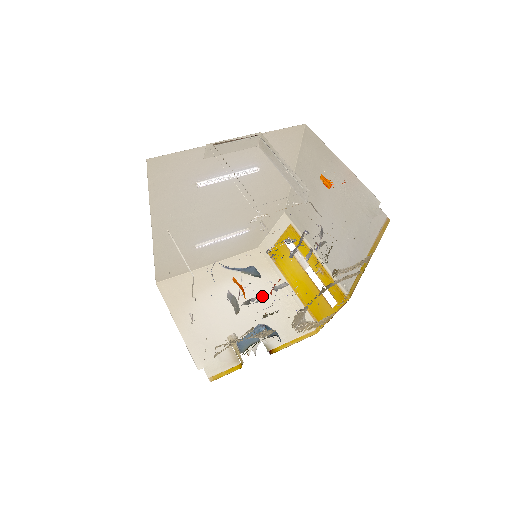
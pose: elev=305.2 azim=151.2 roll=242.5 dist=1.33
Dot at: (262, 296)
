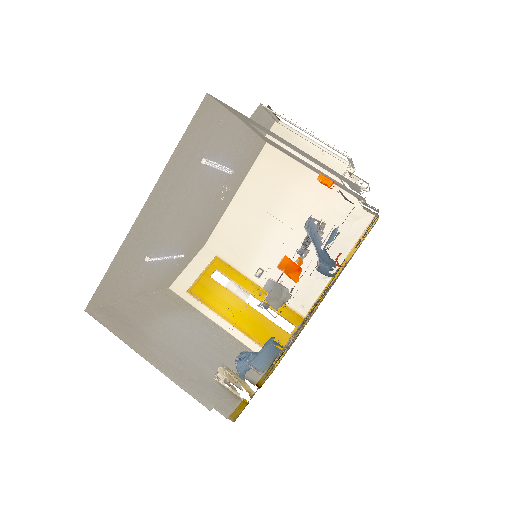
Dot at: occluded
